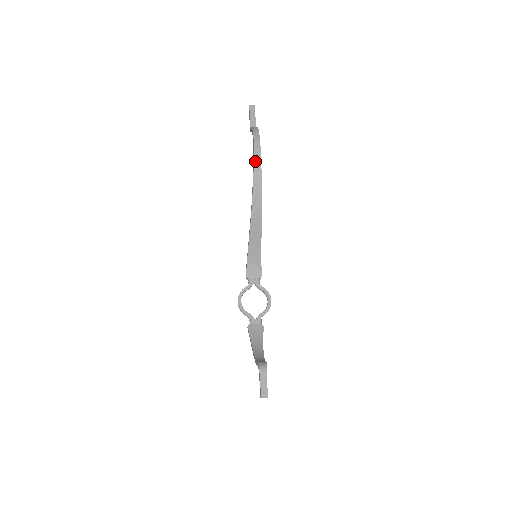
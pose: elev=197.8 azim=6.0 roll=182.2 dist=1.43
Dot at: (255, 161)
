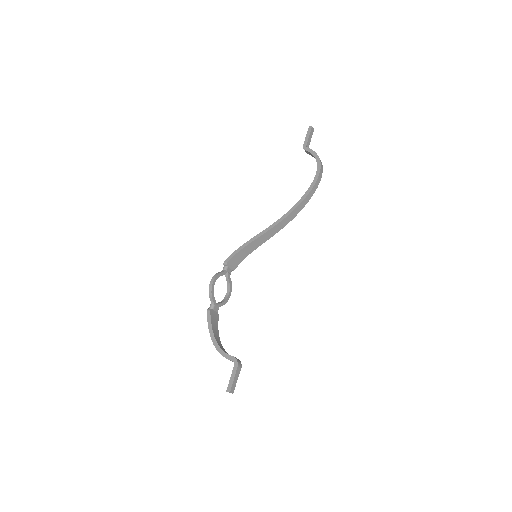
Dot at: (314, 187)
